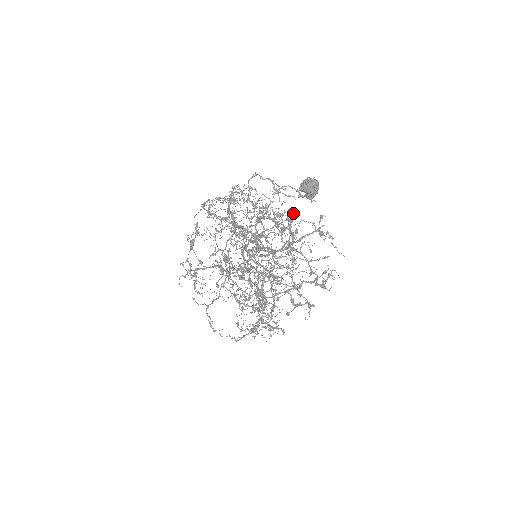
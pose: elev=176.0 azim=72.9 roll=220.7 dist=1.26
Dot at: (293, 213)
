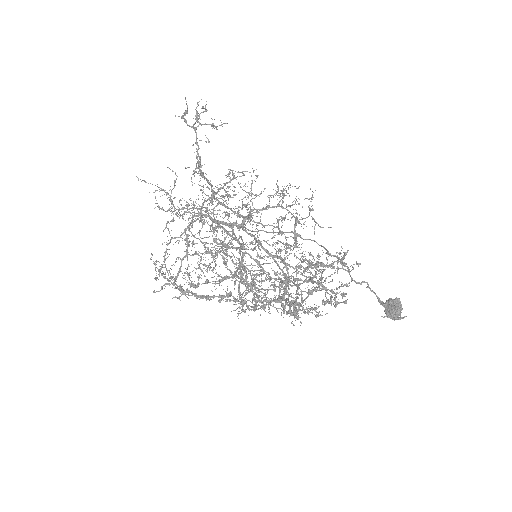
Dot at: occluded
